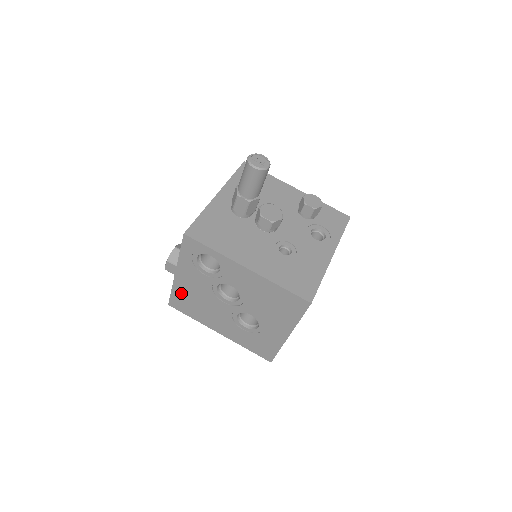
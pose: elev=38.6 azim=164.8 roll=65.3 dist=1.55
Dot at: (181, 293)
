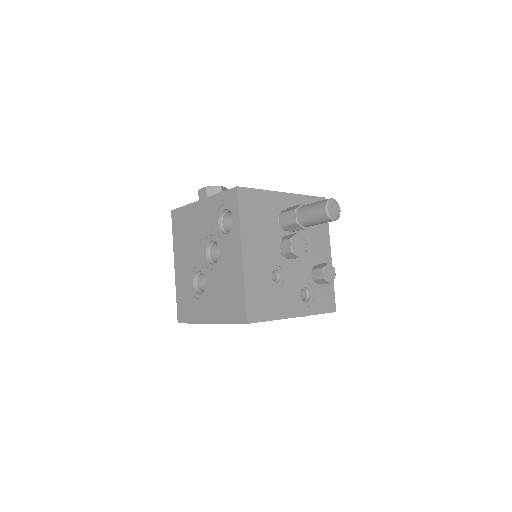
Dot at: (188, 215)
